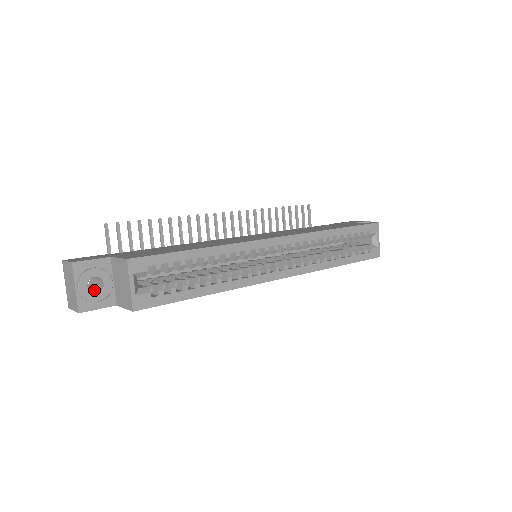
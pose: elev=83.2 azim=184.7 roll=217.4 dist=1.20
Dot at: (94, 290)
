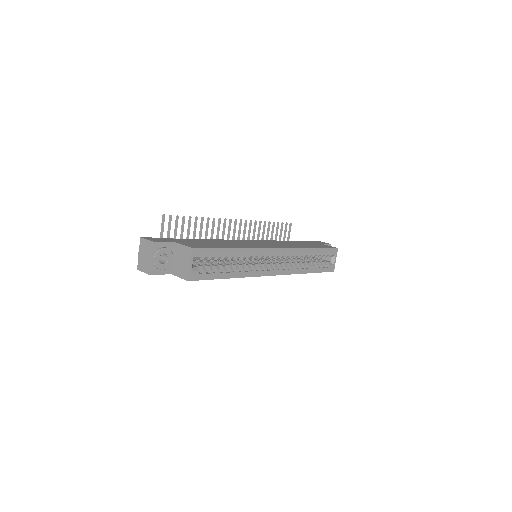
Dot at: (159, 261)
